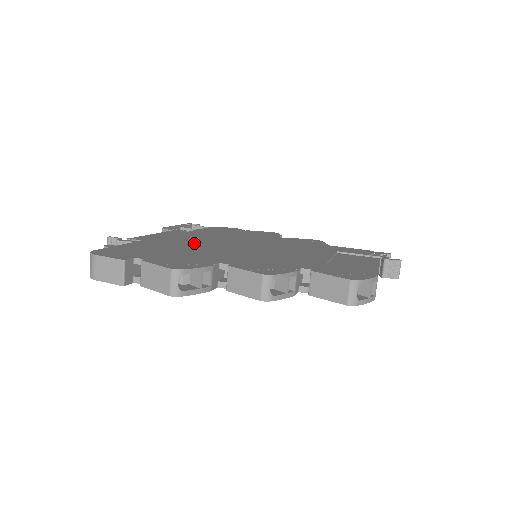
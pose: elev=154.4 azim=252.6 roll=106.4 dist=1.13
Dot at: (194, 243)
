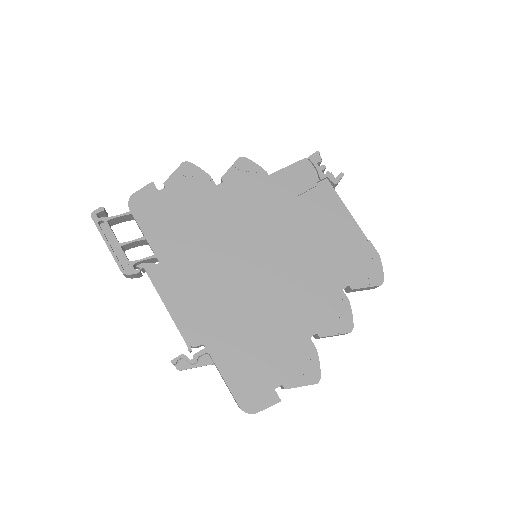
Dot at: (229, 304)
